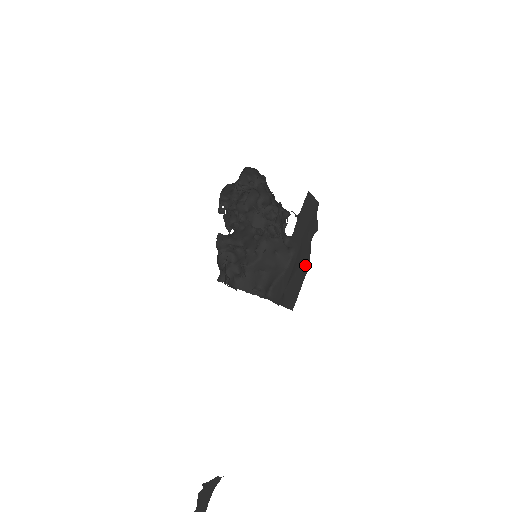
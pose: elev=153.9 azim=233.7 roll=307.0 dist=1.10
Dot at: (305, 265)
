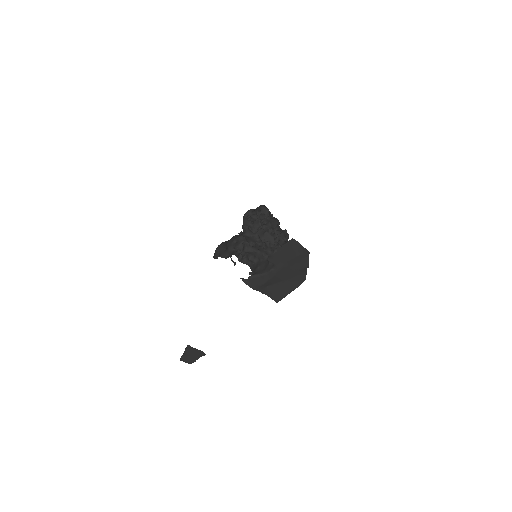
Dot at: (295, 282)
